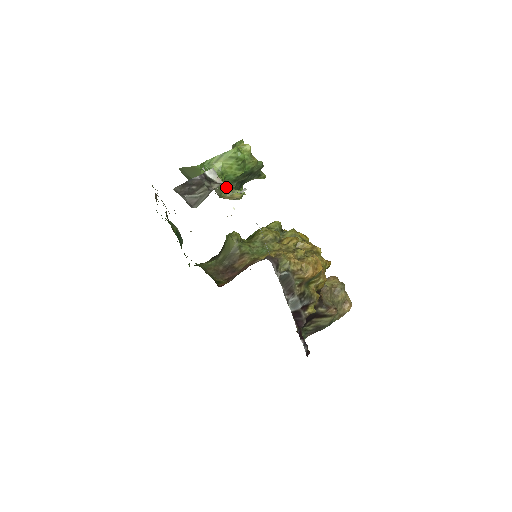
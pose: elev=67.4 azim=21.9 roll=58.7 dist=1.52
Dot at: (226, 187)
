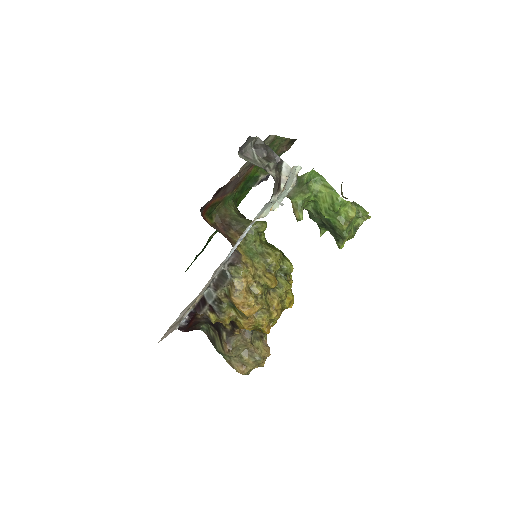
Dot at: (283, 189)
